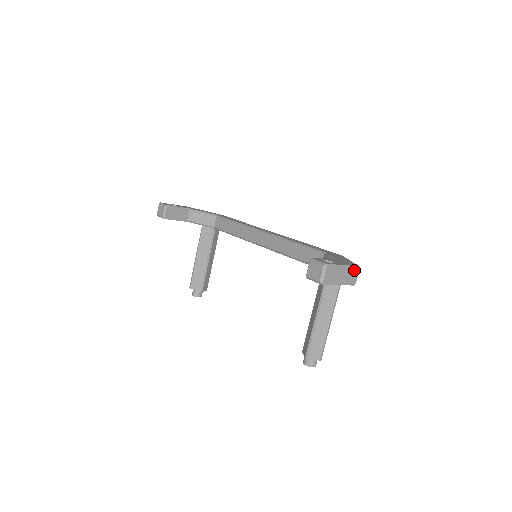
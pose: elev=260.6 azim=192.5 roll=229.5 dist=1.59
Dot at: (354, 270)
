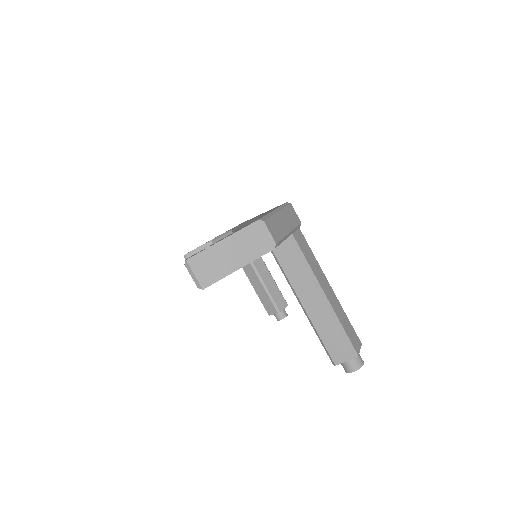
Dot at: (253, 231)
